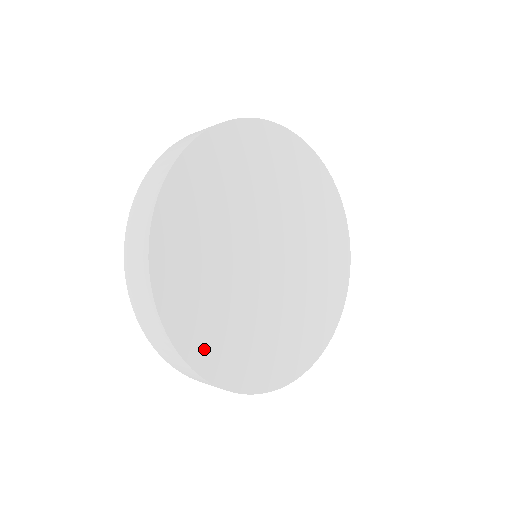
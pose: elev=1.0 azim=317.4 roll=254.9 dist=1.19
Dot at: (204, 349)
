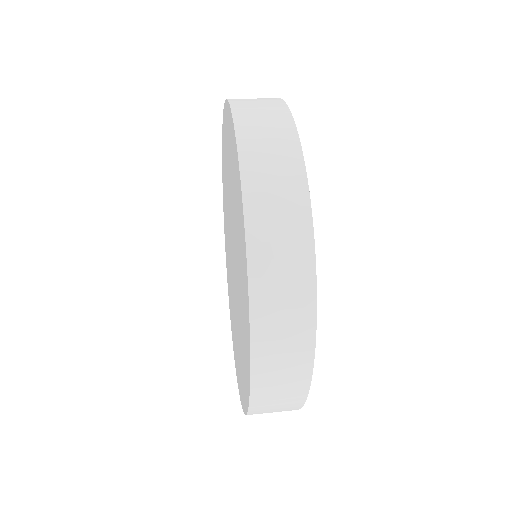
Dot at: occluded
